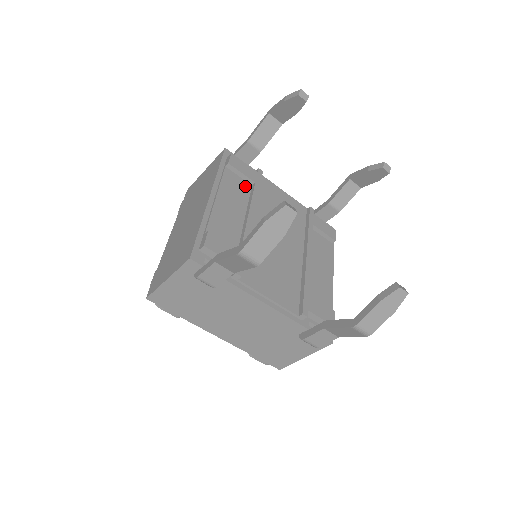
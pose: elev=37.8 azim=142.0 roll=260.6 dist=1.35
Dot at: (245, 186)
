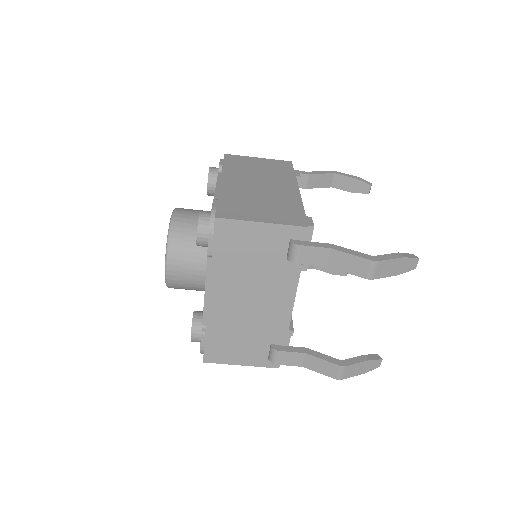
Dot at: occluded
